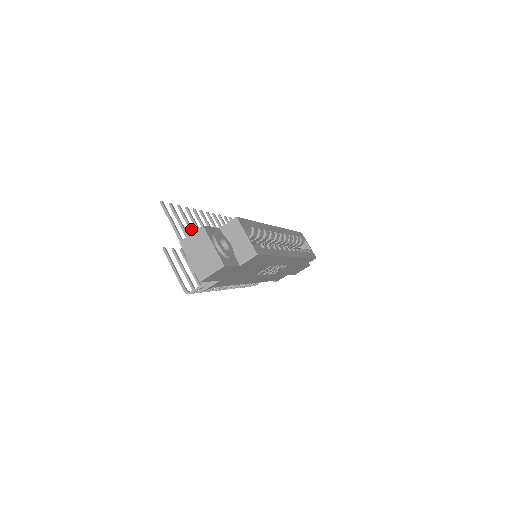
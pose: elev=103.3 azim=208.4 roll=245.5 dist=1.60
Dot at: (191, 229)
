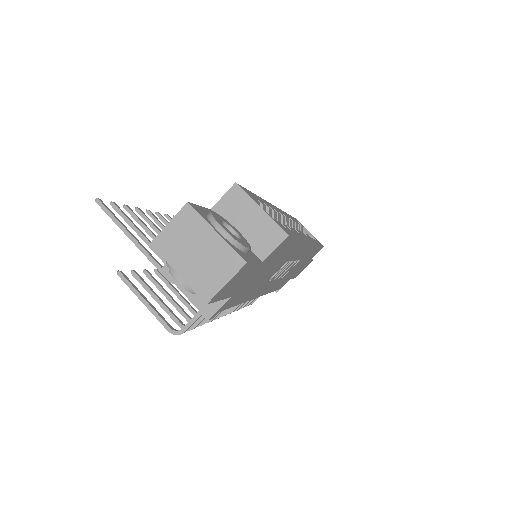
Dot at: (153, 235)
